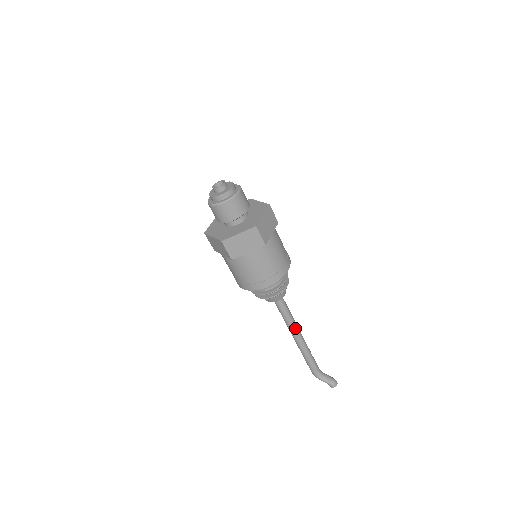
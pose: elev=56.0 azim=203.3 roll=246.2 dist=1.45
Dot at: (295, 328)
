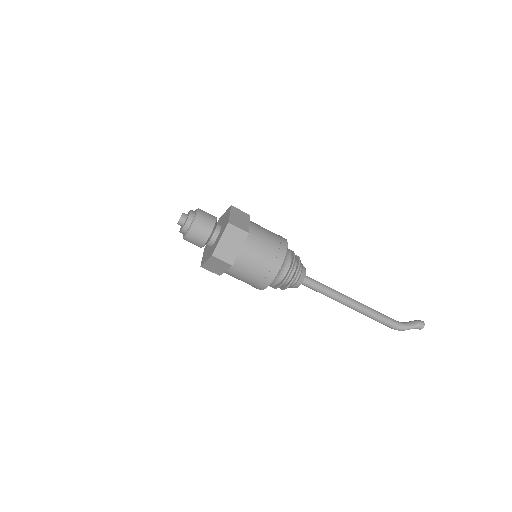
Dot at: (341, 296)
